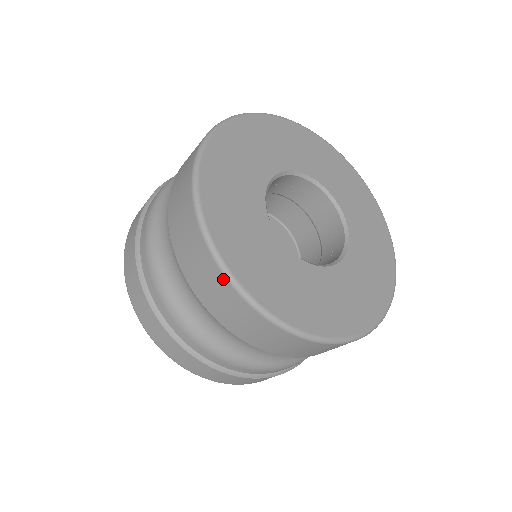
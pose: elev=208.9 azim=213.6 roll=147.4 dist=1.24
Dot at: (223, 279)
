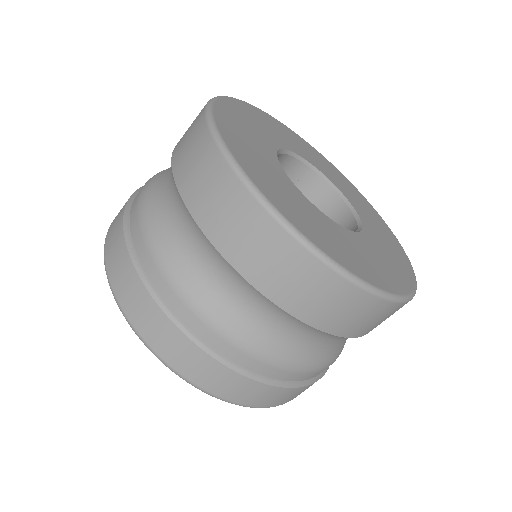
Dot at: (317, 264)
